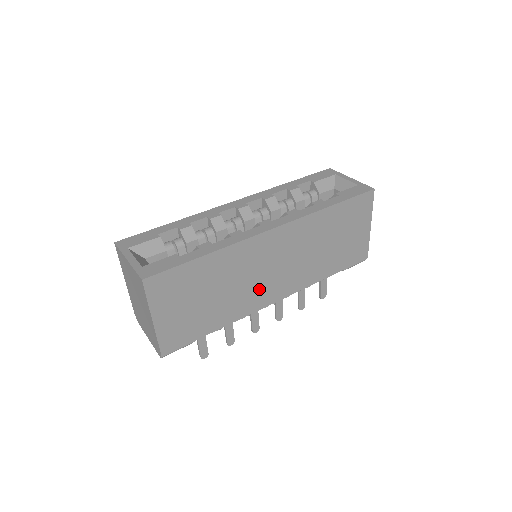
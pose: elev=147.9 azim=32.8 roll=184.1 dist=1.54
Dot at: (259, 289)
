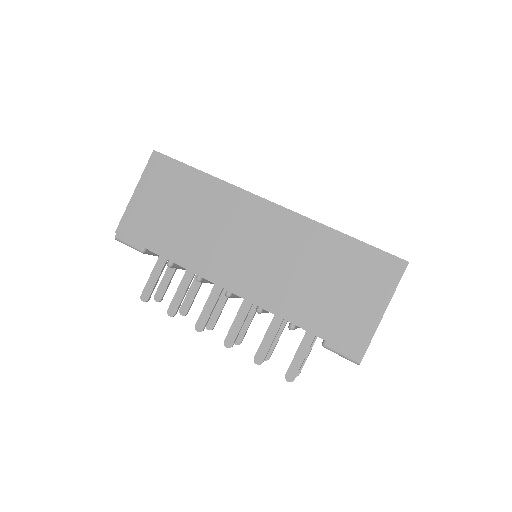
Dot at: (222, 255)
